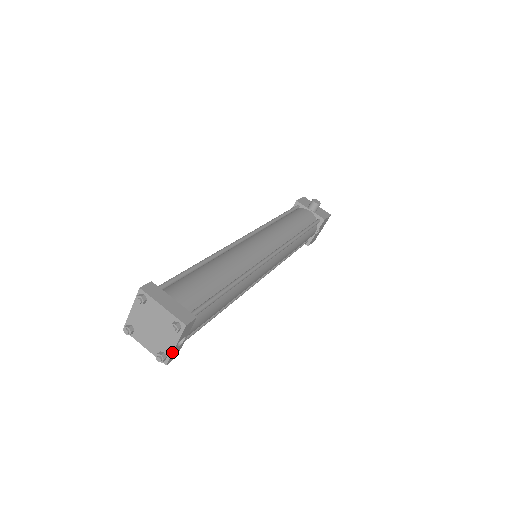
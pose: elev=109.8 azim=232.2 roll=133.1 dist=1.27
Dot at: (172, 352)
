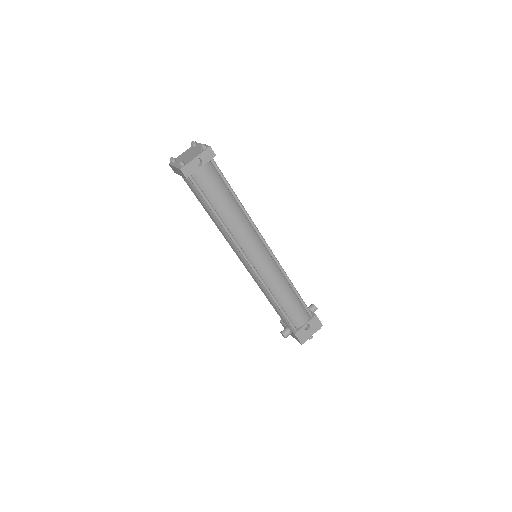
Dot at: (190, 161)
